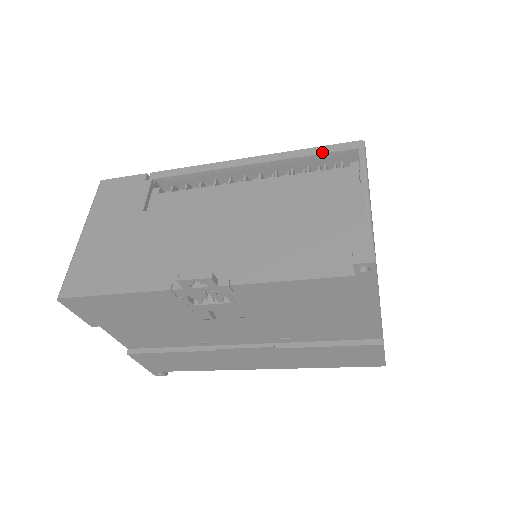
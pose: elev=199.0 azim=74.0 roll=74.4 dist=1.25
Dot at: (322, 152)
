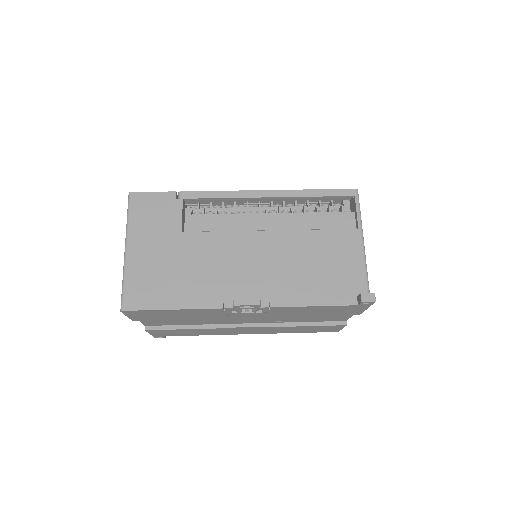
Dot at: (327, 195)
